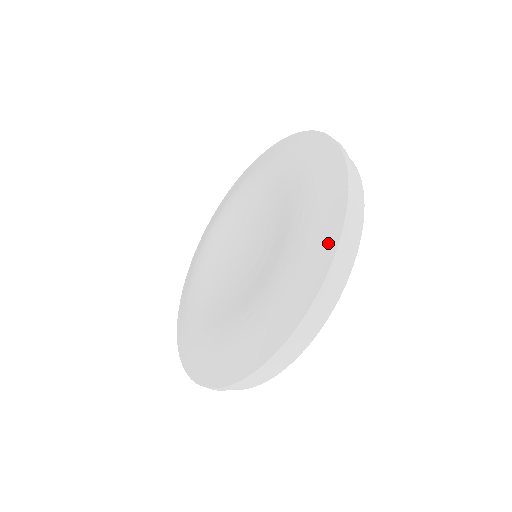
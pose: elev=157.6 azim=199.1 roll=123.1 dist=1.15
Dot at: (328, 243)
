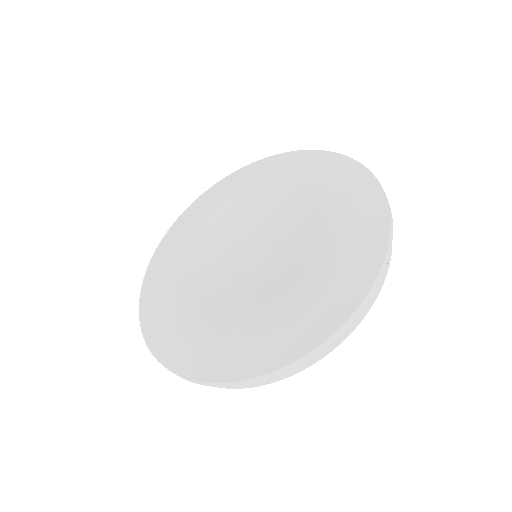
Dot at: (374, 250)
